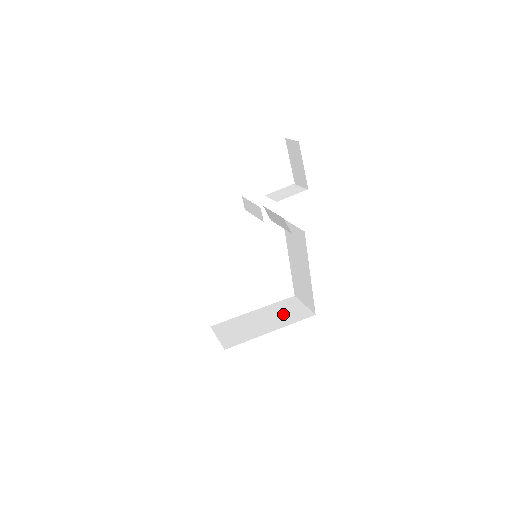
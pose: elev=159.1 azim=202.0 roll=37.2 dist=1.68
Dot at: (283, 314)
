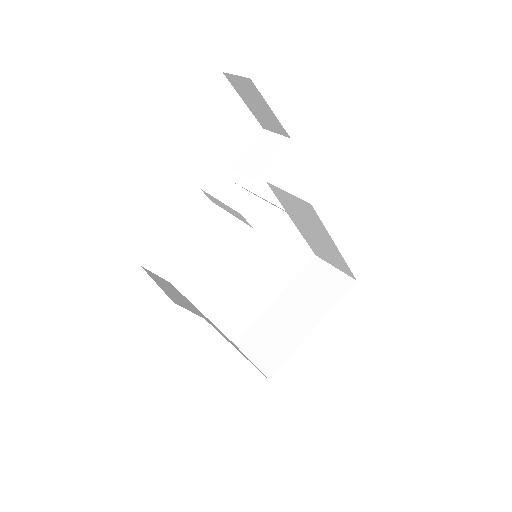
Dot at: (315, 293)
